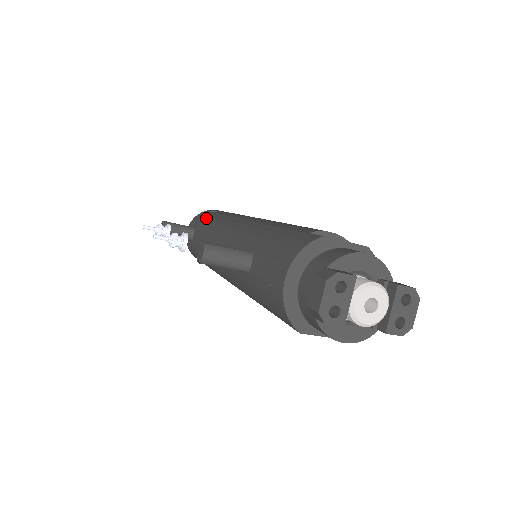
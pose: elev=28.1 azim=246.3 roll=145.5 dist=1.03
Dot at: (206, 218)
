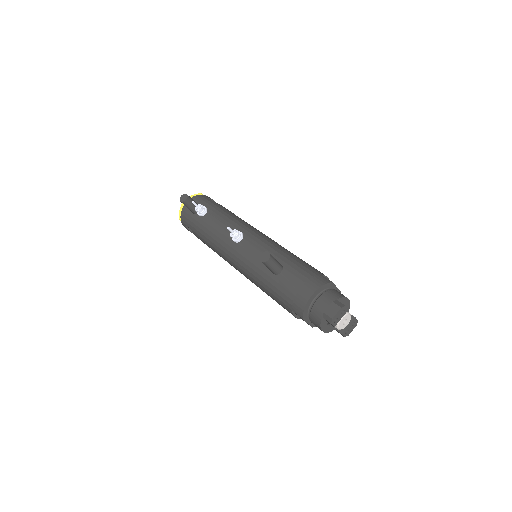
Dot at: (214, 207)
